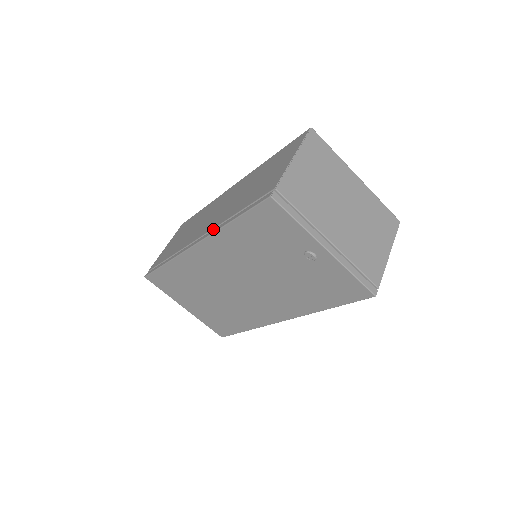
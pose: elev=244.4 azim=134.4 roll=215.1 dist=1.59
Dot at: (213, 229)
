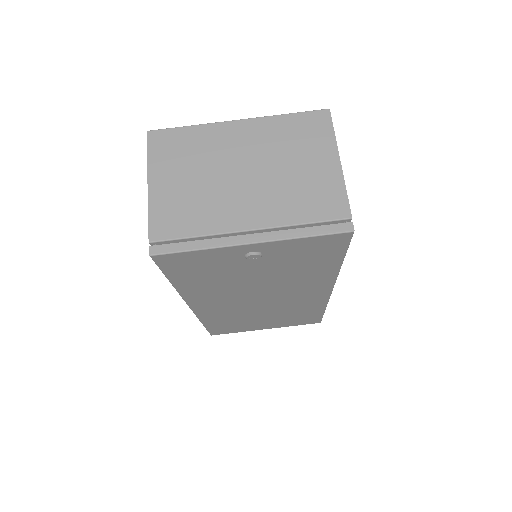
Dot at: occluded
